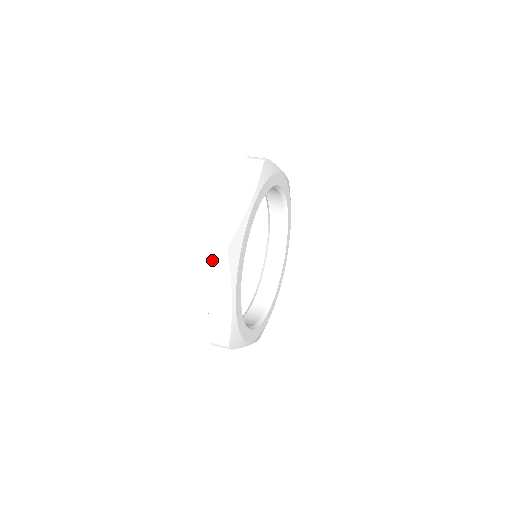
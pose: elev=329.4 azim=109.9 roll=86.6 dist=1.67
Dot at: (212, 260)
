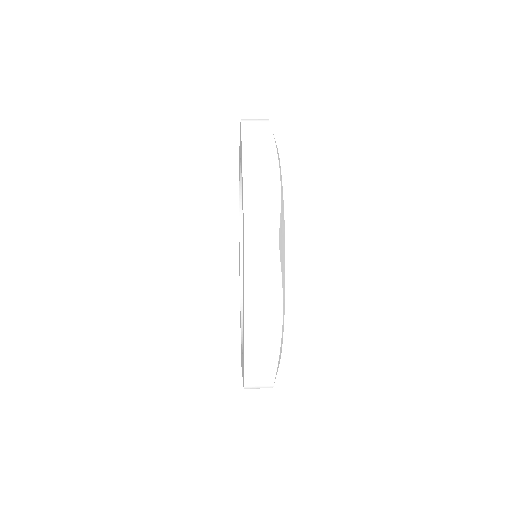
Dot at: (249, 129)
